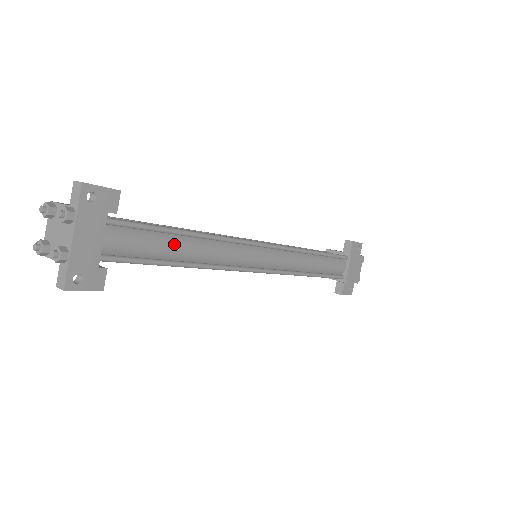
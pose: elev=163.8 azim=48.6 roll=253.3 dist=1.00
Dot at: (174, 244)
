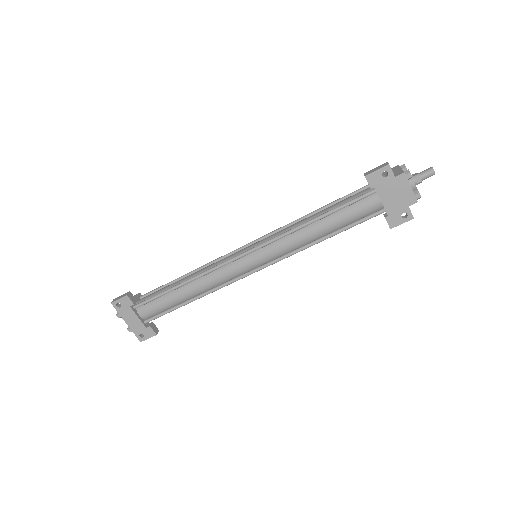
Dot at: (176, 295)
